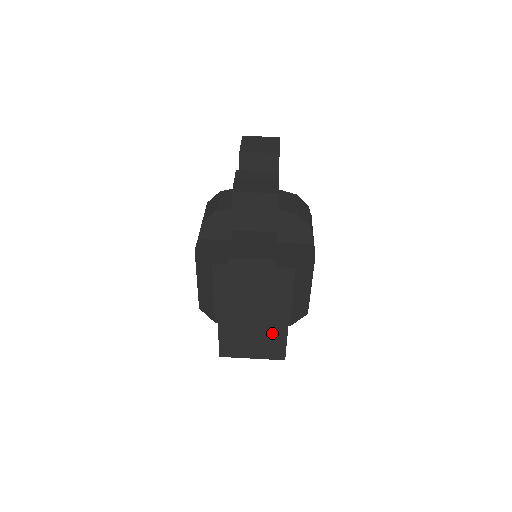
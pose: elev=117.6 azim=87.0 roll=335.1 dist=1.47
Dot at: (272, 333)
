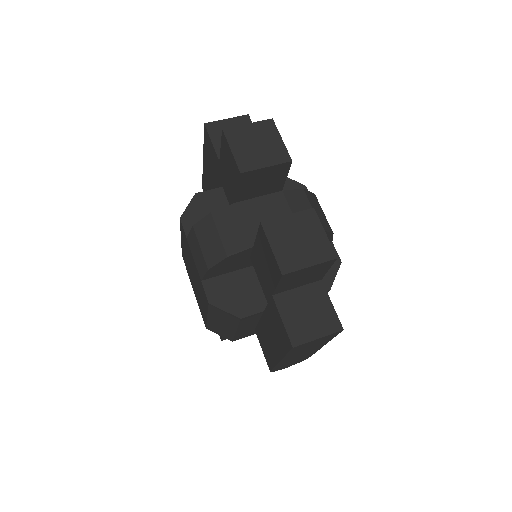
Dot at: occluded
